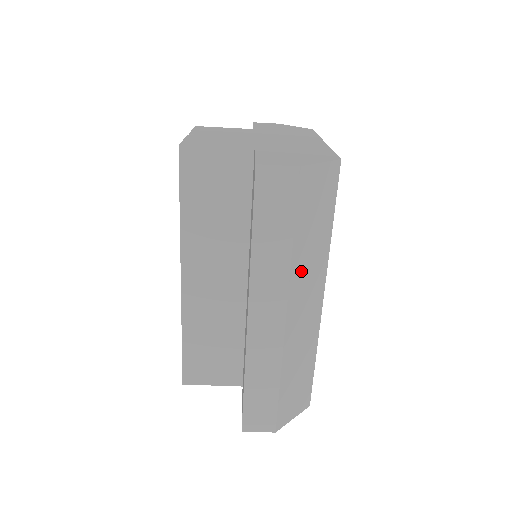
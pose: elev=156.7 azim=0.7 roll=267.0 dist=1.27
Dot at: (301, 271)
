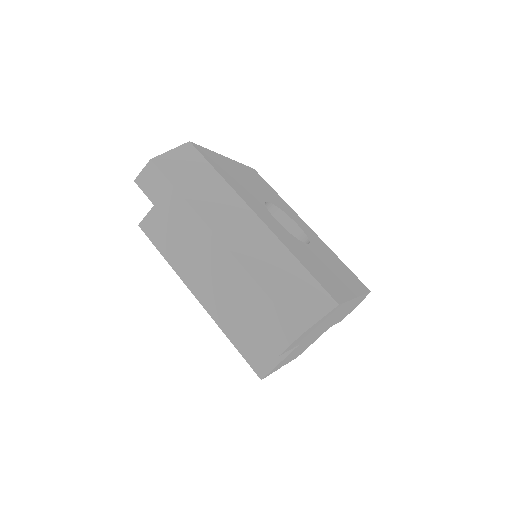
Dot at: (209, 208)
